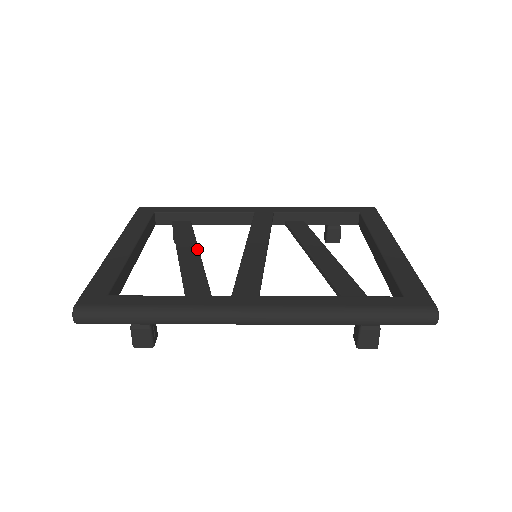
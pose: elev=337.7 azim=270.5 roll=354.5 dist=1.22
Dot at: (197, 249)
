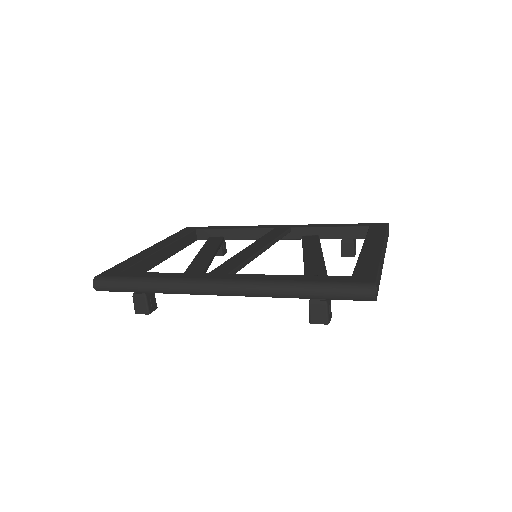
Dot at: (213, 252)
